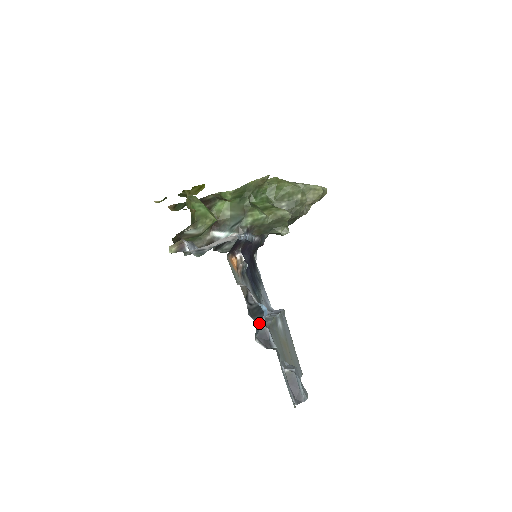
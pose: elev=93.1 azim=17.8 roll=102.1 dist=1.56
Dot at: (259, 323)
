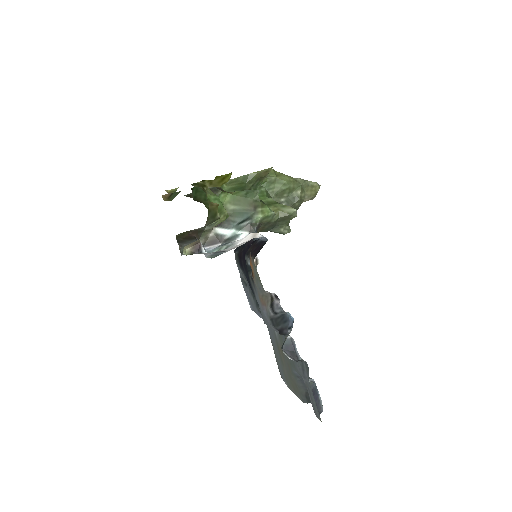
Dot at: (283, 333)
